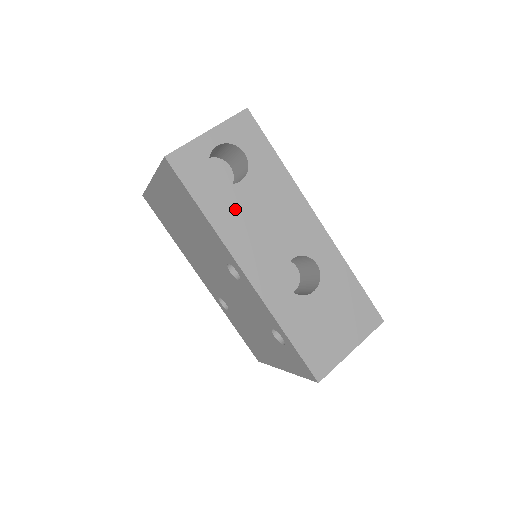
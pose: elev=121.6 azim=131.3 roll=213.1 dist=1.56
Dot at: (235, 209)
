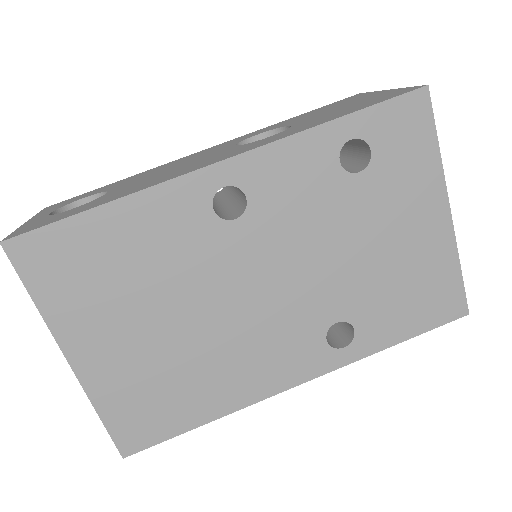
Dot at: (133, 187)
